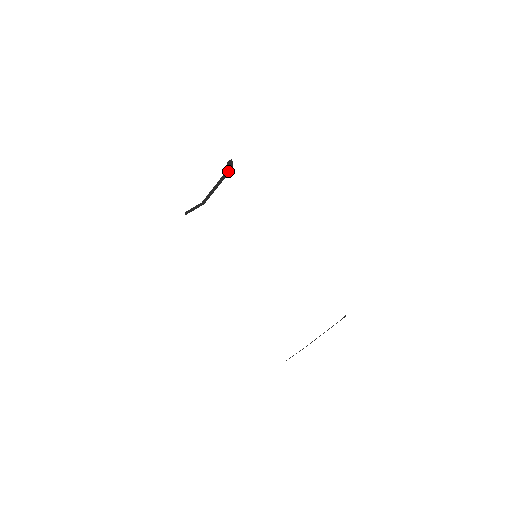
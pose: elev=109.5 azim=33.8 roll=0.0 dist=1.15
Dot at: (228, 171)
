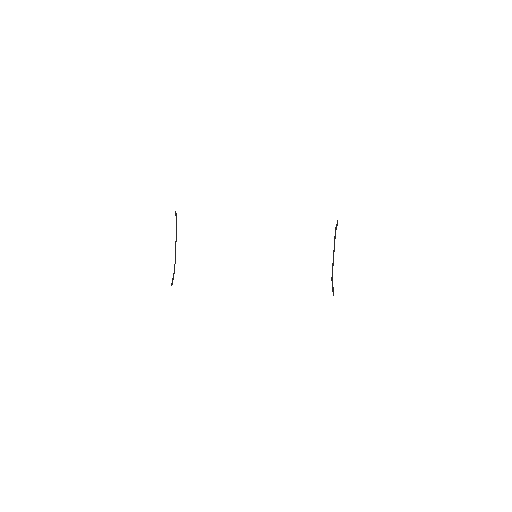
Dot at: (176, 225)
